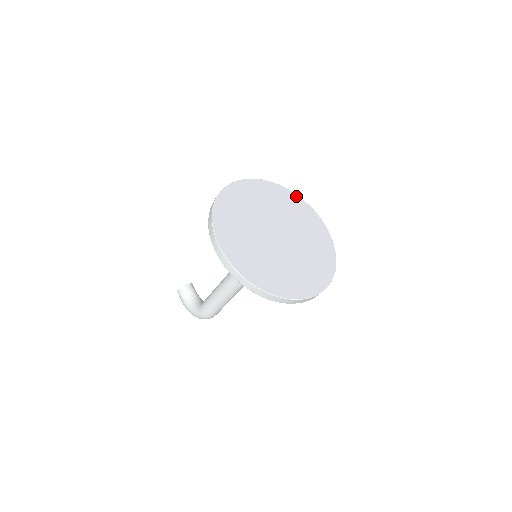
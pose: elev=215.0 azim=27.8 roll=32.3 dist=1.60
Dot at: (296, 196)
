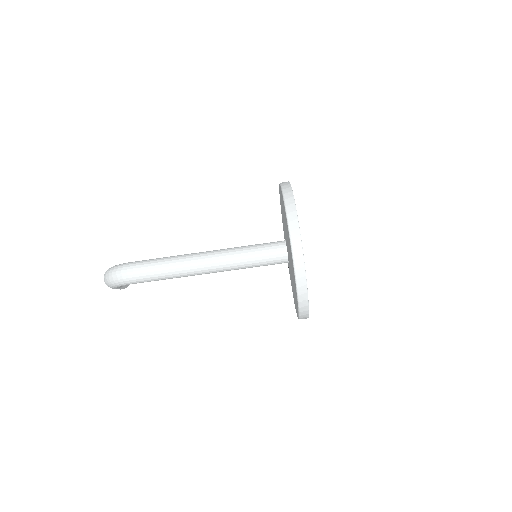
Dot at: occluded
